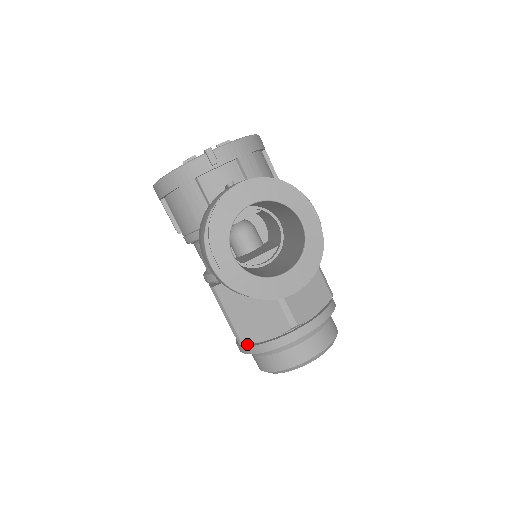
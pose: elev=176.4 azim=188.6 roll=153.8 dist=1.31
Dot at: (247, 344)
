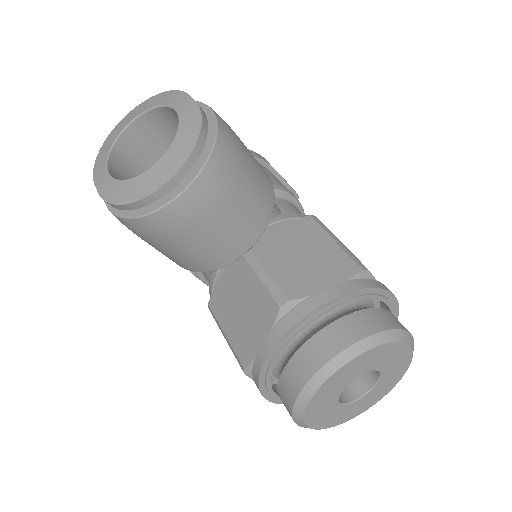
Dot at: (251, 368)
